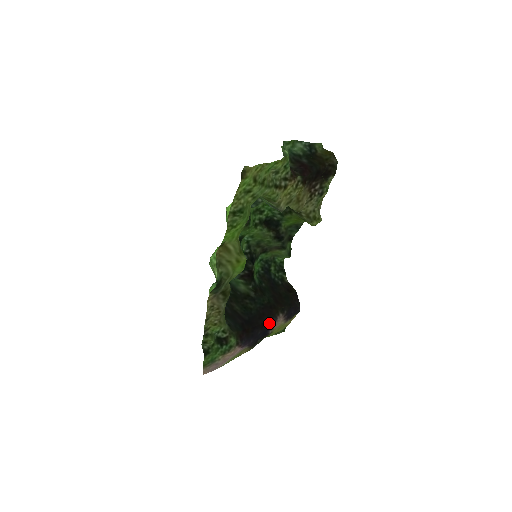
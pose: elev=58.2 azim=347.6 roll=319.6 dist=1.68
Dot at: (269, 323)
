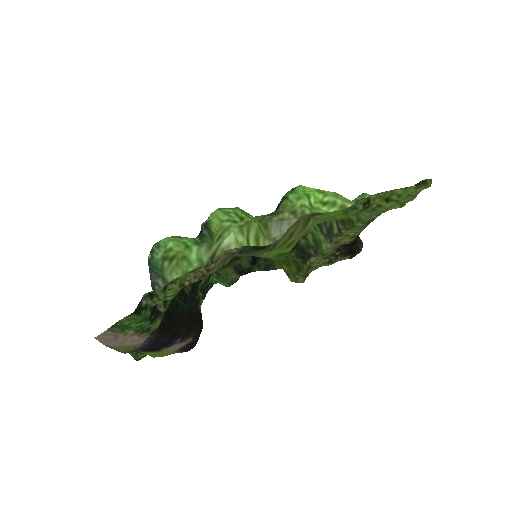
Dot at: (180, 338)
